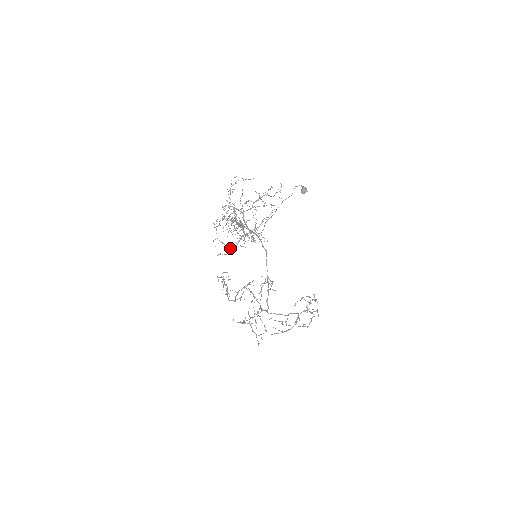
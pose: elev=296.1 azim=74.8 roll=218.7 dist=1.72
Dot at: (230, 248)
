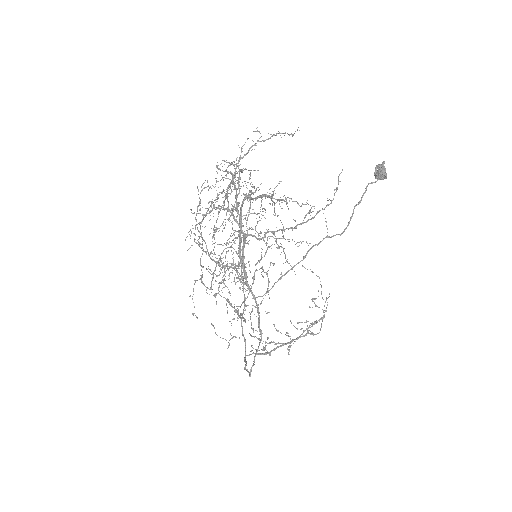
Dot at: (212, 260)
